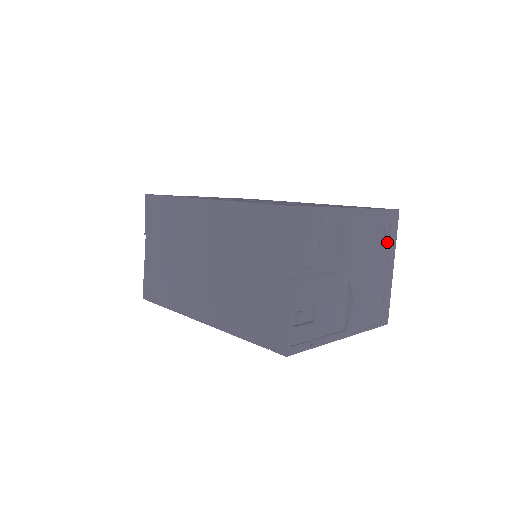
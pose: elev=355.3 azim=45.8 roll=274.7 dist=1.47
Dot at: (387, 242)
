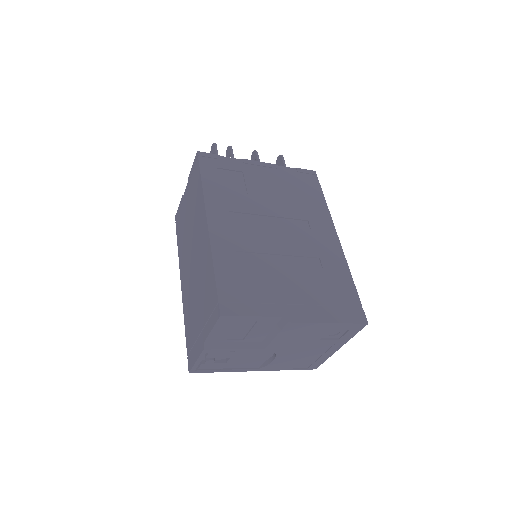
Dot at: (340, 336)
